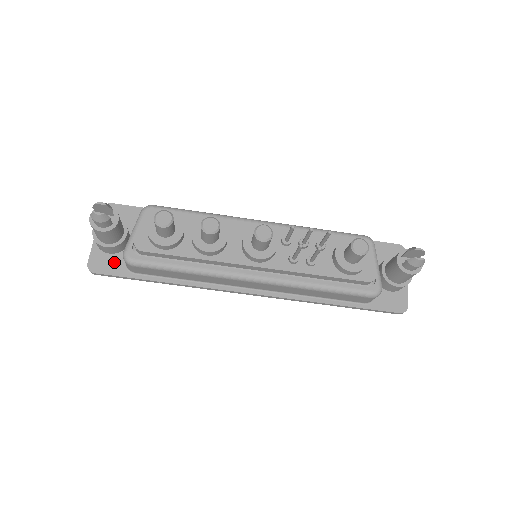
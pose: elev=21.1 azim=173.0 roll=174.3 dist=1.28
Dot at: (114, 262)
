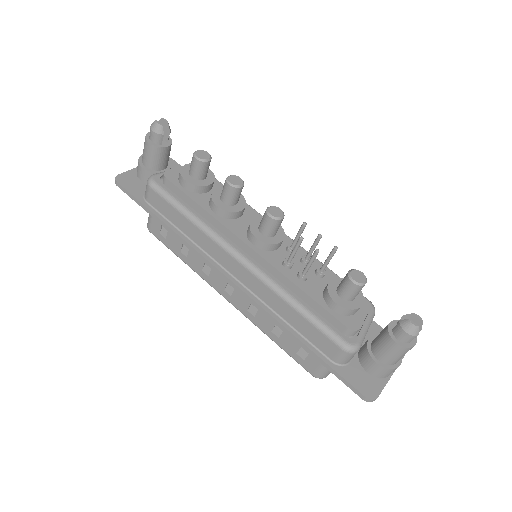
Dot at: (139, 186)
